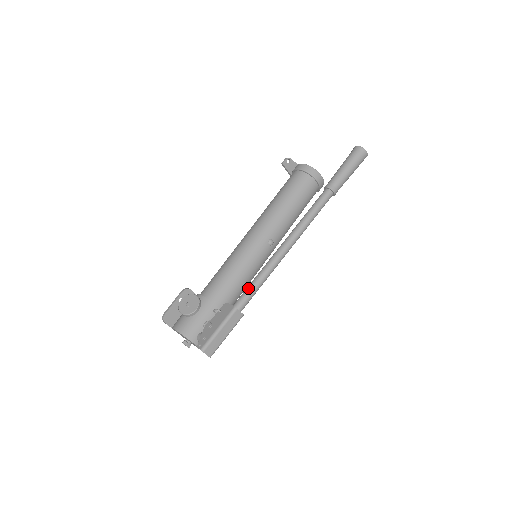
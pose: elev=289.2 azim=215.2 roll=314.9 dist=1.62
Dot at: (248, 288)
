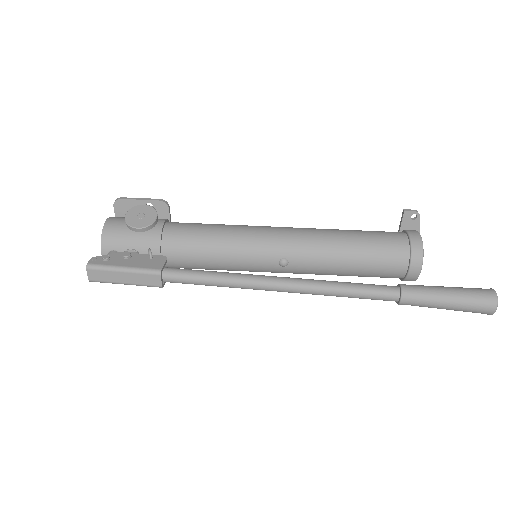
Dot at: (197, 271)
